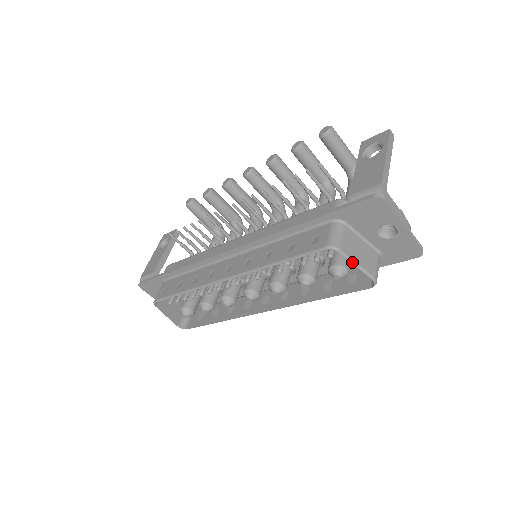
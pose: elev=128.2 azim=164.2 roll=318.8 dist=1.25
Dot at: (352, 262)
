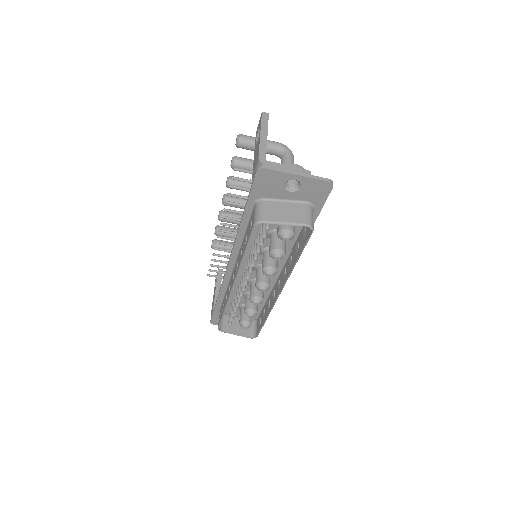
Dot at: (279, 224)
